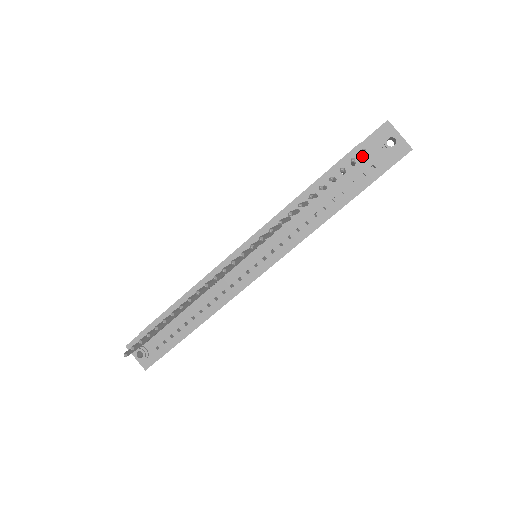
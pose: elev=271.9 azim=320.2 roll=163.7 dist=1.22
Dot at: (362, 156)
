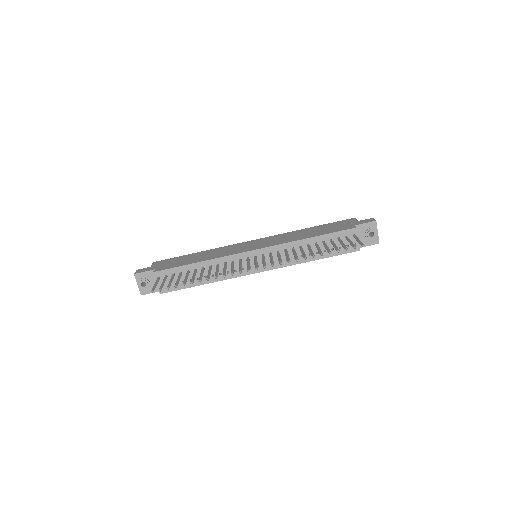
Dot at: (355, 238)
